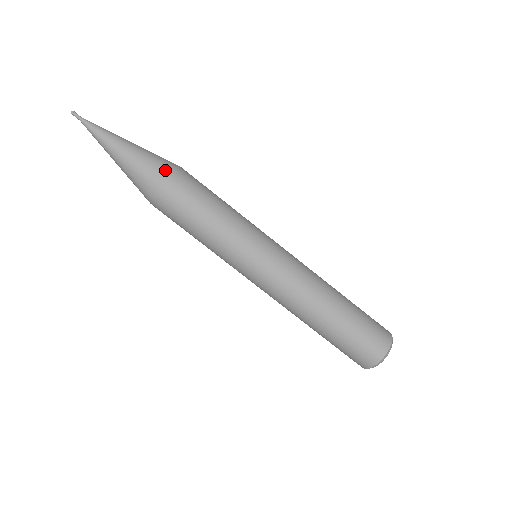
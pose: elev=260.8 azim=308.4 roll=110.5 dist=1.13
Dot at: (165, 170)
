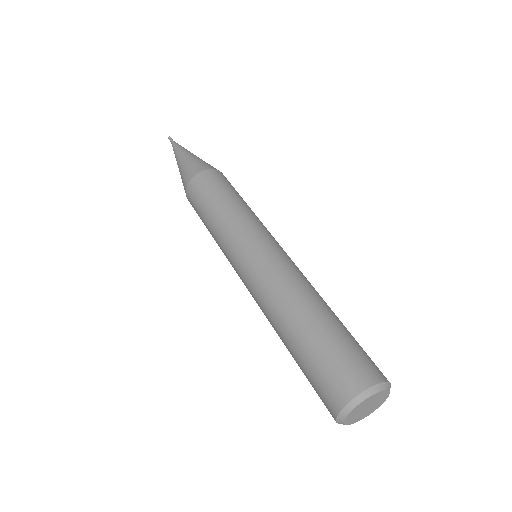
Dot at: (195, 171)
